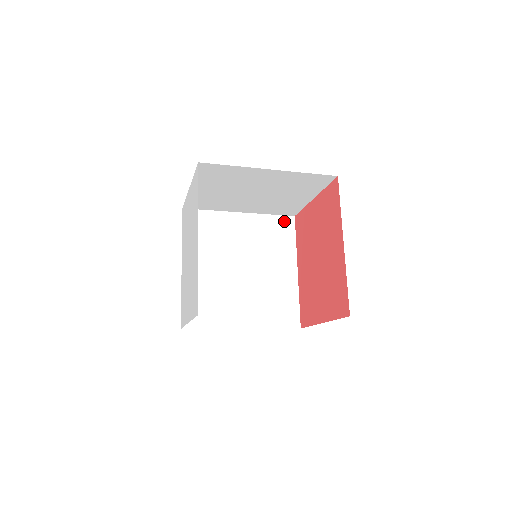
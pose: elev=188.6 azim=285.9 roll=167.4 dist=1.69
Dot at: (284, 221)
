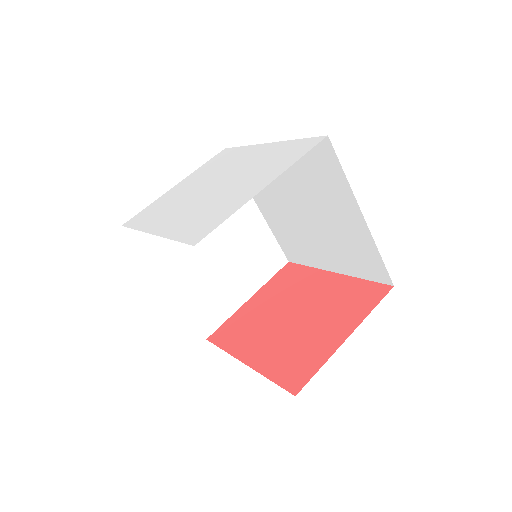
Dot at: occluded
